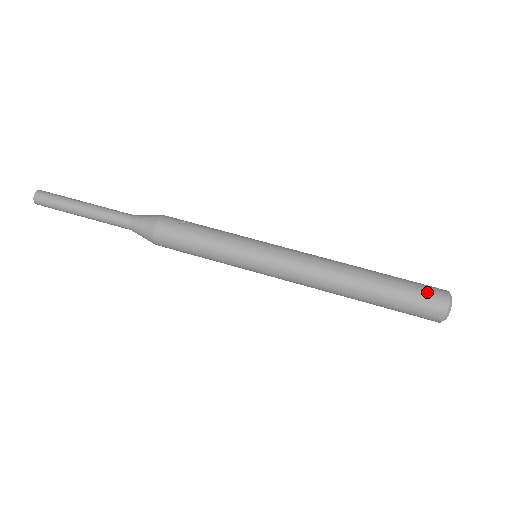
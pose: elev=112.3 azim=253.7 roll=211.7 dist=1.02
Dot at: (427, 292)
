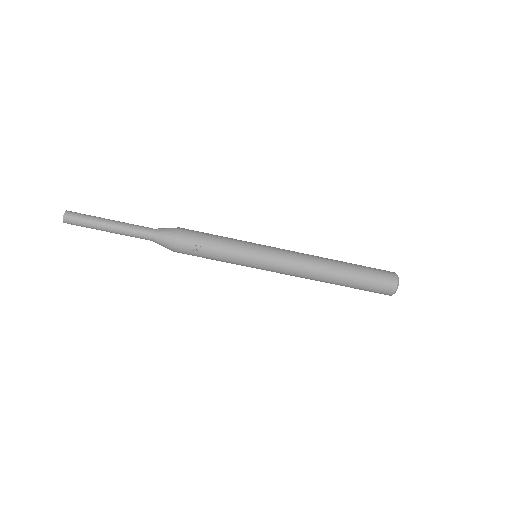
Dot at: (379, 289)
